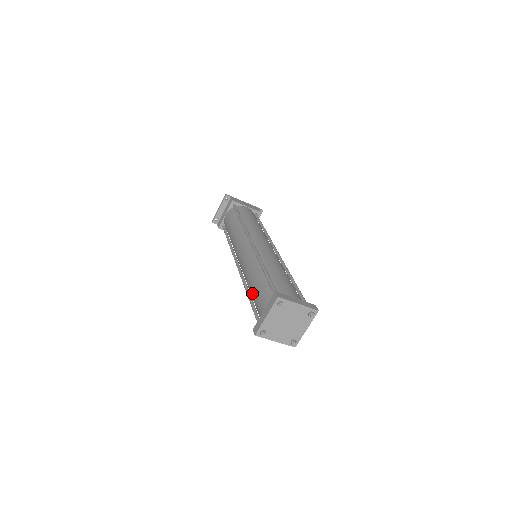
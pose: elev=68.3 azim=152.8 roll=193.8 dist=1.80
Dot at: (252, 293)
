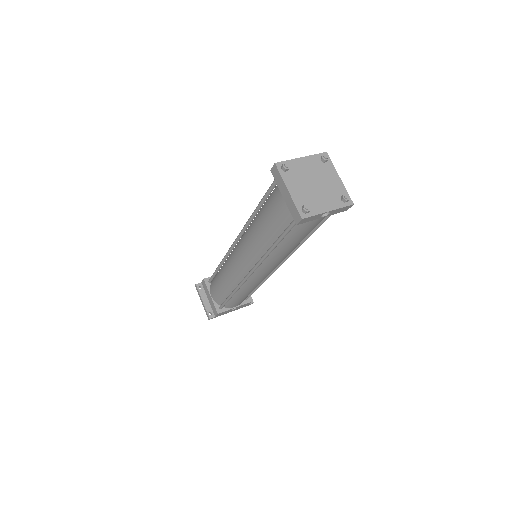
Dot at: (269, 233)
